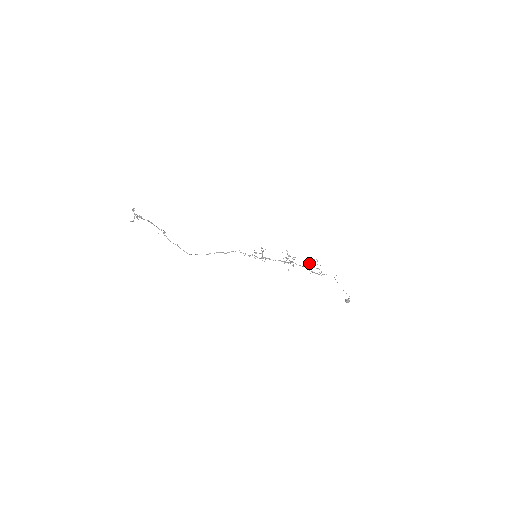
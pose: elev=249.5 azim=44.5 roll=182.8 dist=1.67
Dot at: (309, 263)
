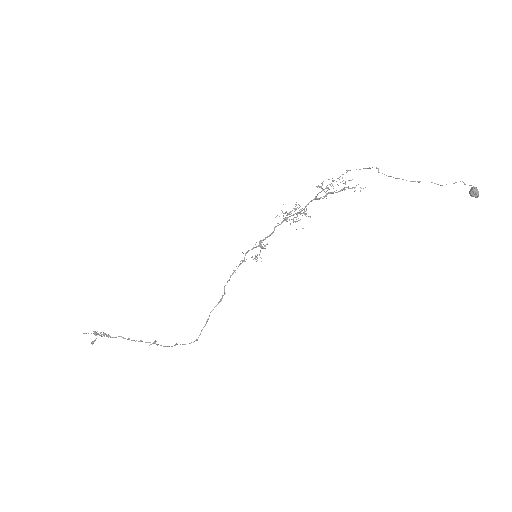
Dot at: (325, 196)
